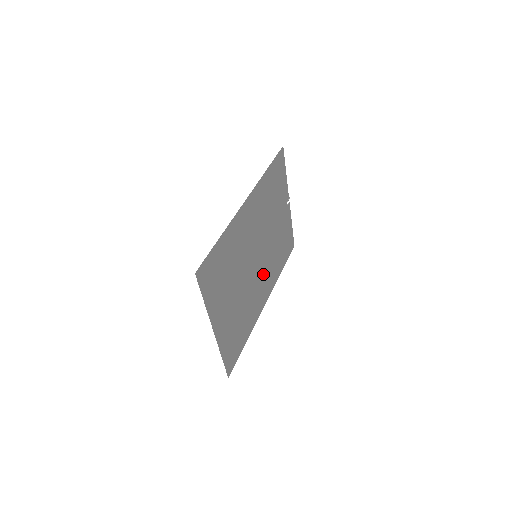
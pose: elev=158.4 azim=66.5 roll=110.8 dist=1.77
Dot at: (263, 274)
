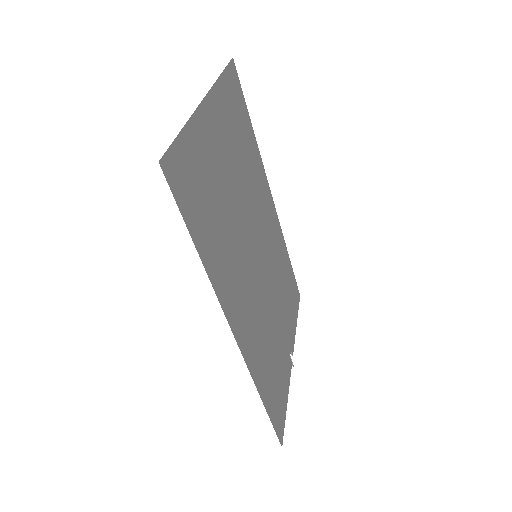
Dot at: (252, 298)
